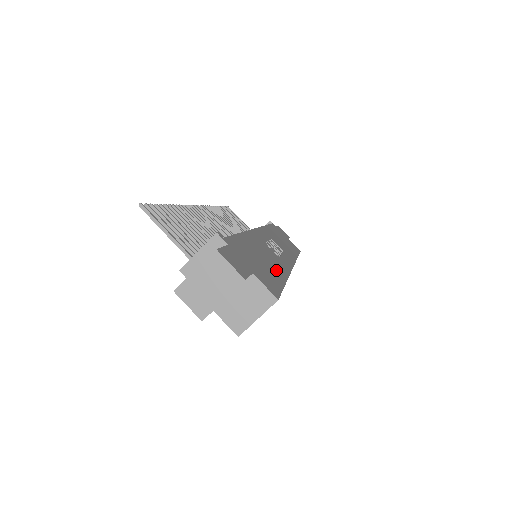
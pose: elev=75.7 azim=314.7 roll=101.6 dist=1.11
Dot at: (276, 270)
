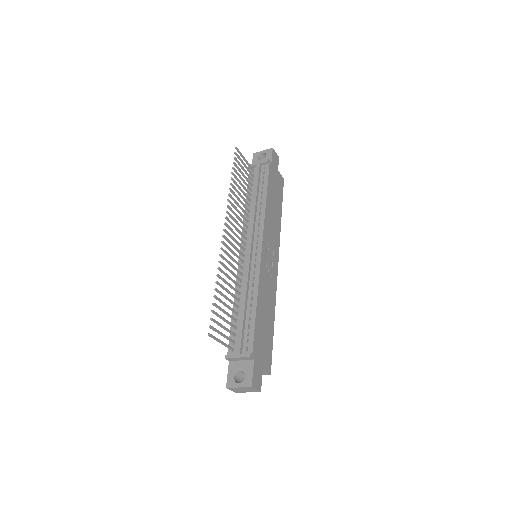
Dot at: (270, 318)
